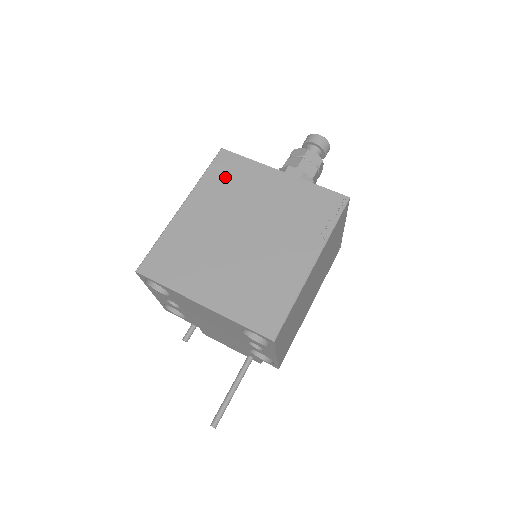
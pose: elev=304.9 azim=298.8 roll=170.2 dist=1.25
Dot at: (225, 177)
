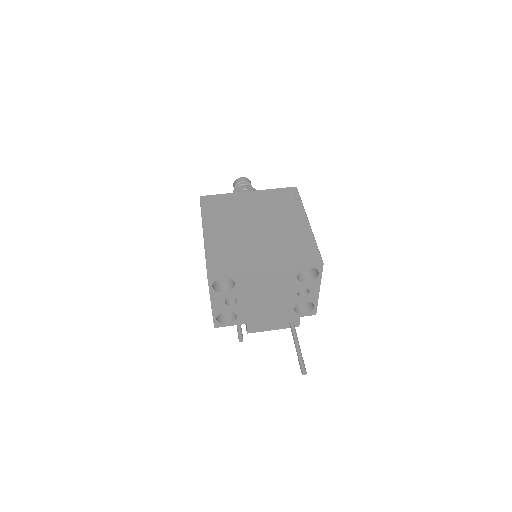
Dot at: (217, 208)
